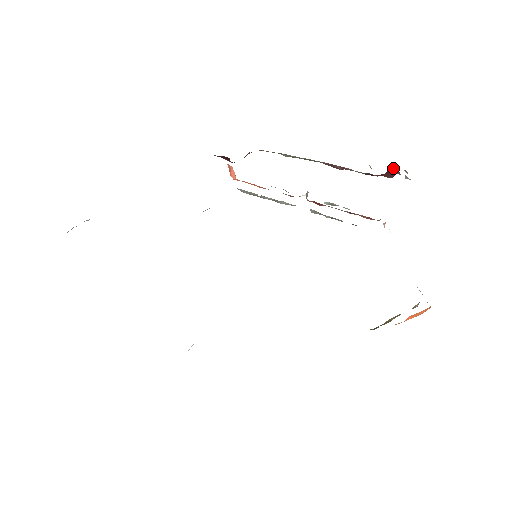
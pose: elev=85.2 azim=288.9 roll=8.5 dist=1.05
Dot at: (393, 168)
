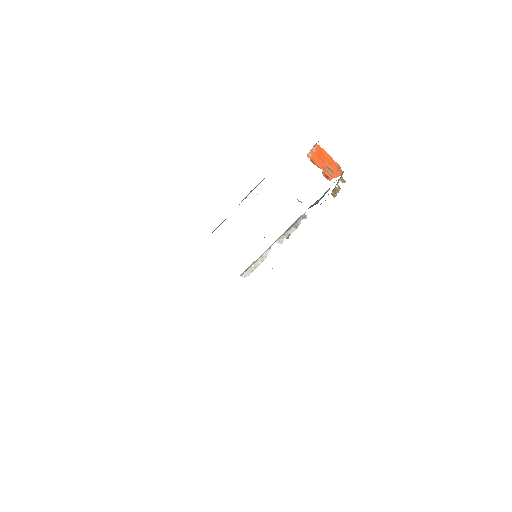
Dot at: occluded
